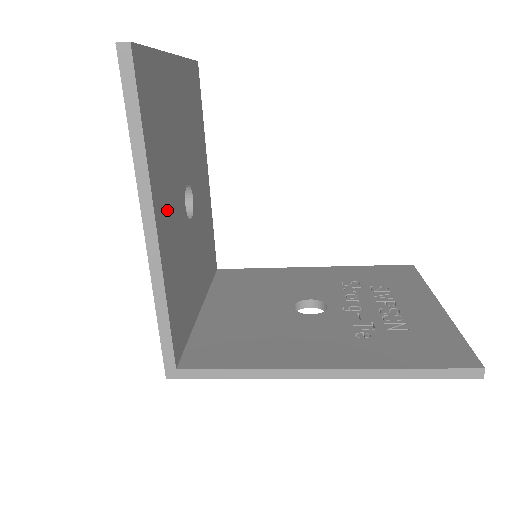
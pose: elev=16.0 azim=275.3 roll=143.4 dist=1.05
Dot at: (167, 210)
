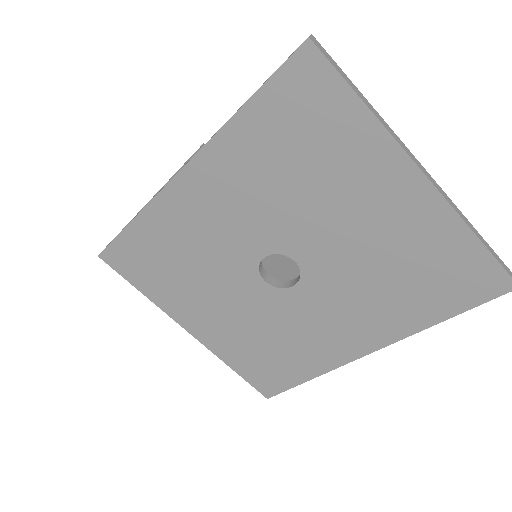
Dot at: occluded
